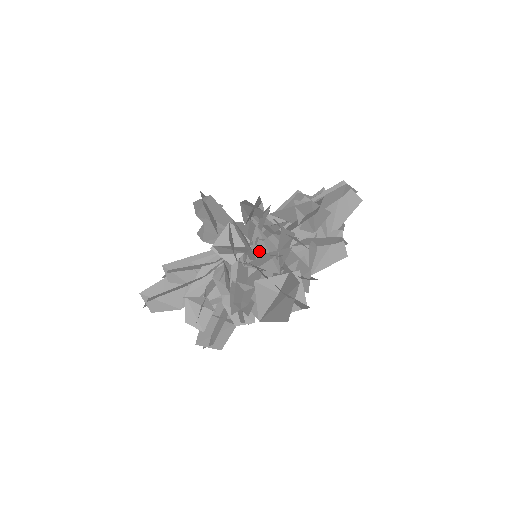
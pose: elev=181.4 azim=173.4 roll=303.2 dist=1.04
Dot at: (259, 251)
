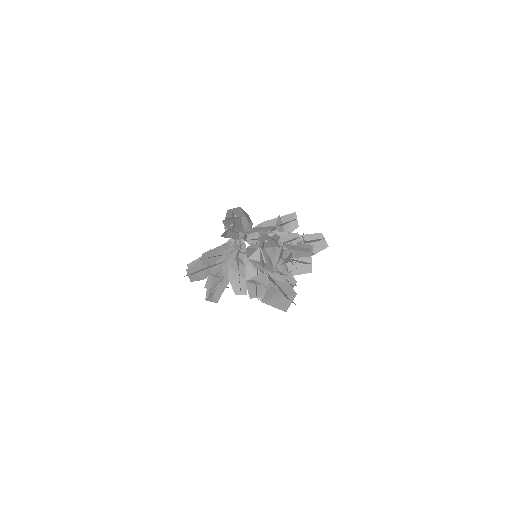
Dot at: (276, 270)
